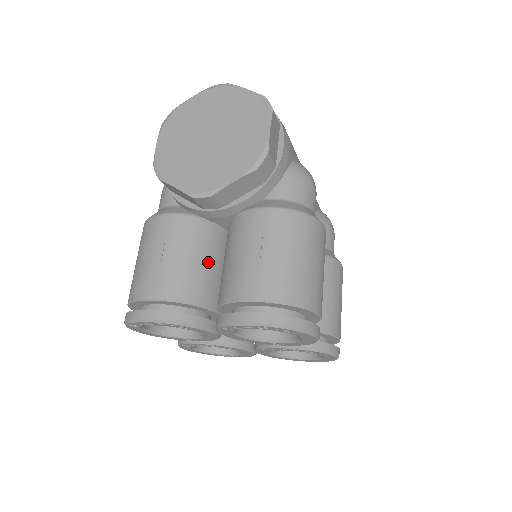
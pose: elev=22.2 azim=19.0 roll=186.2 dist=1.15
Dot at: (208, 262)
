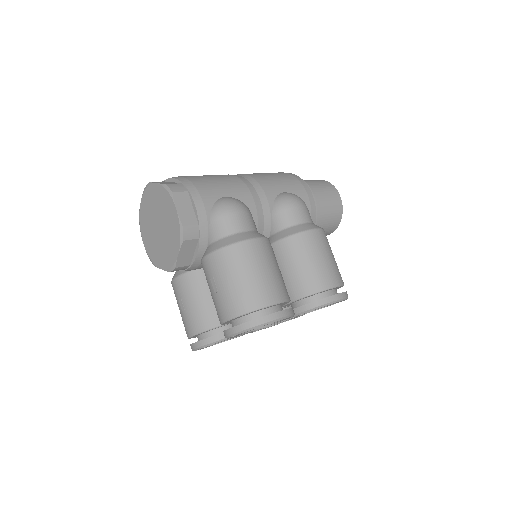
Dot at: (209, 297)
